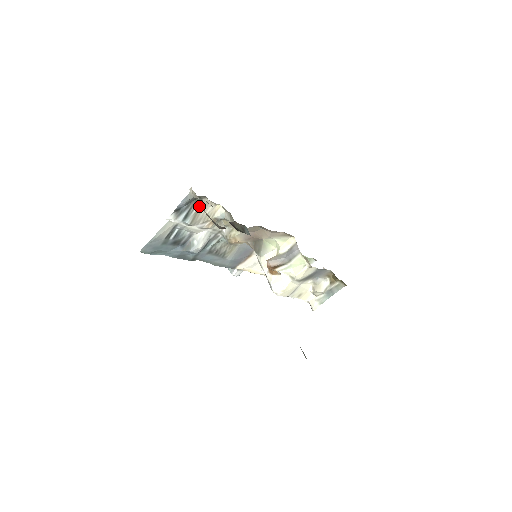
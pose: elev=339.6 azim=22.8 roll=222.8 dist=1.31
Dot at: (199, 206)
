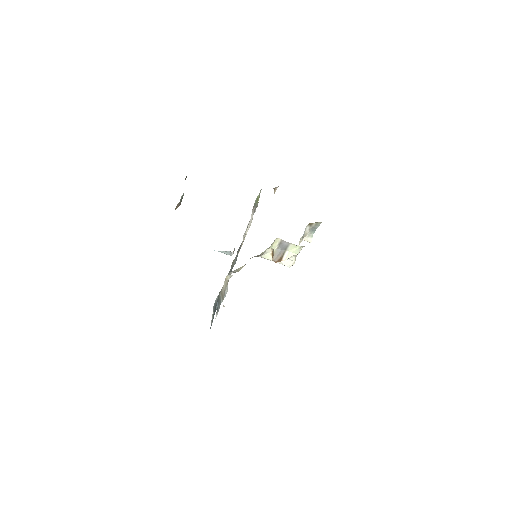
Dot at: occluded
